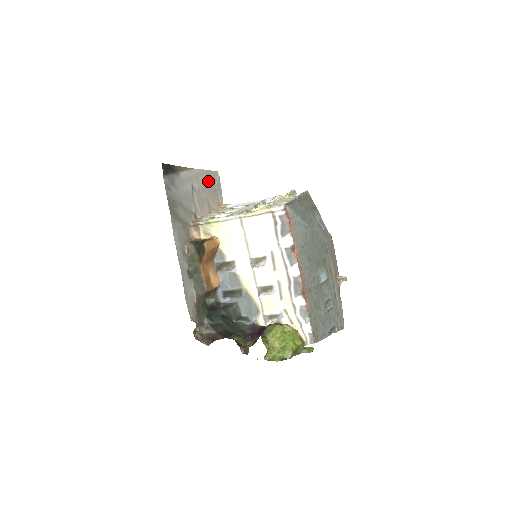
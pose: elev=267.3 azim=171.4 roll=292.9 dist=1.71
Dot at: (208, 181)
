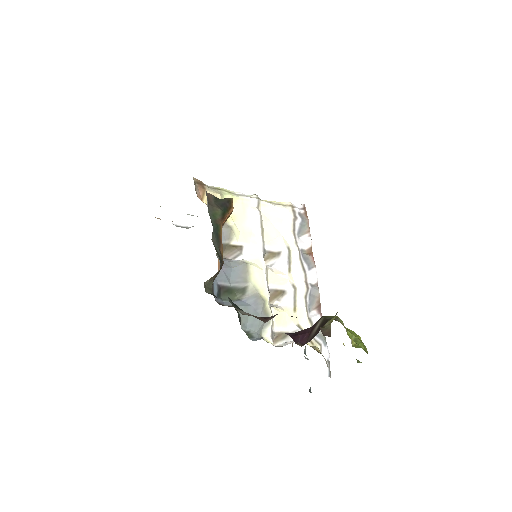
Dot at: occluded
